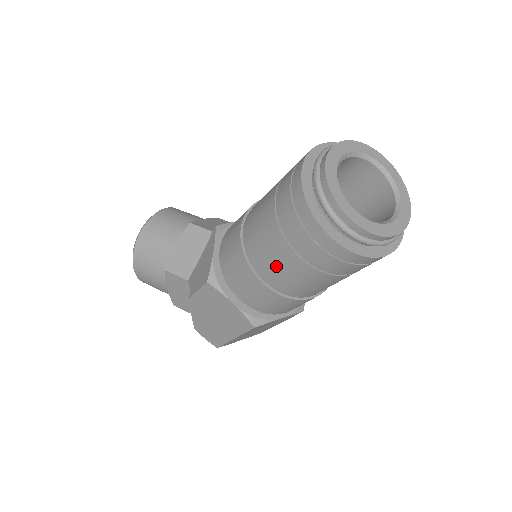
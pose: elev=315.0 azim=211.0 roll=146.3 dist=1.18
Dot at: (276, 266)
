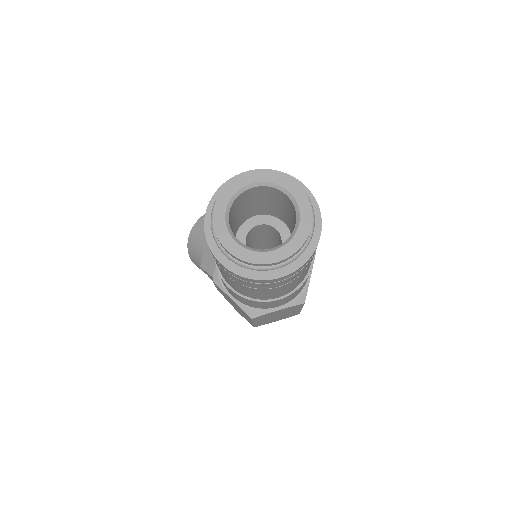
Dot at: (225, 278)
